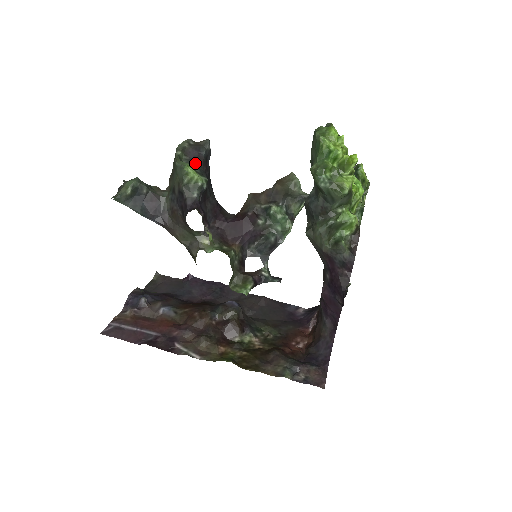
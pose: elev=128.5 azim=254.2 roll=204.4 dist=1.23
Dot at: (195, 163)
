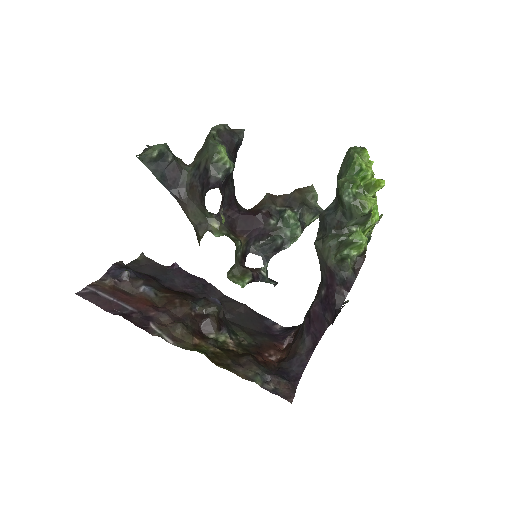
Dot at: (226, 147)
